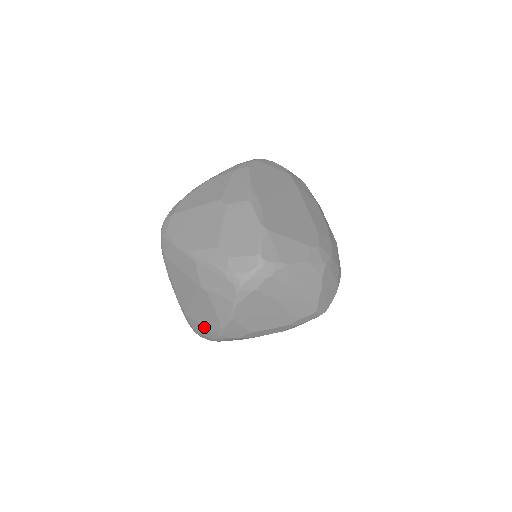
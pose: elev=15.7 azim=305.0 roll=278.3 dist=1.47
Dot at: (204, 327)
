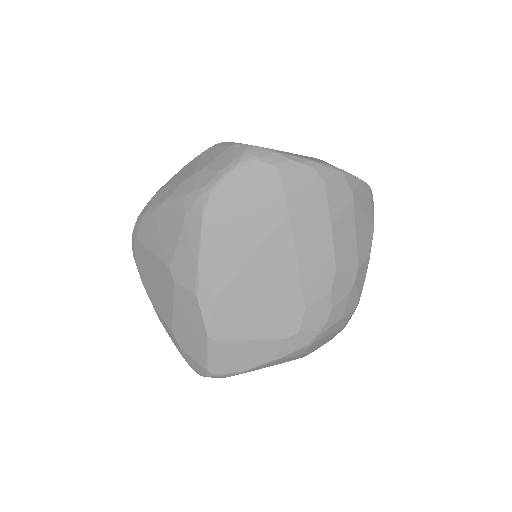
Dot at: occluded
